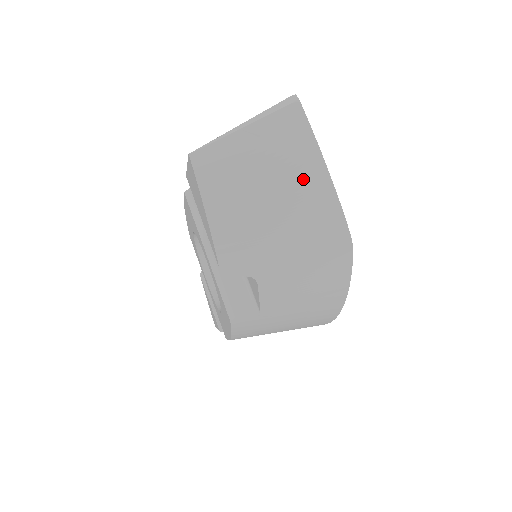
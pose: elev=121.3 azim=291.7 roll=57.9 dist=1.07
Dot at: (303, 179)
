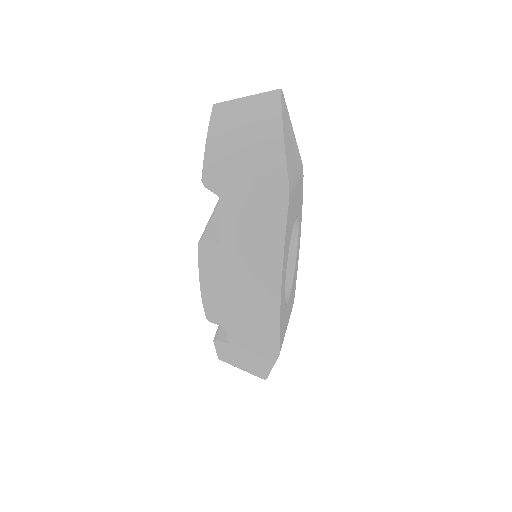
Dot at: (267, 129)
